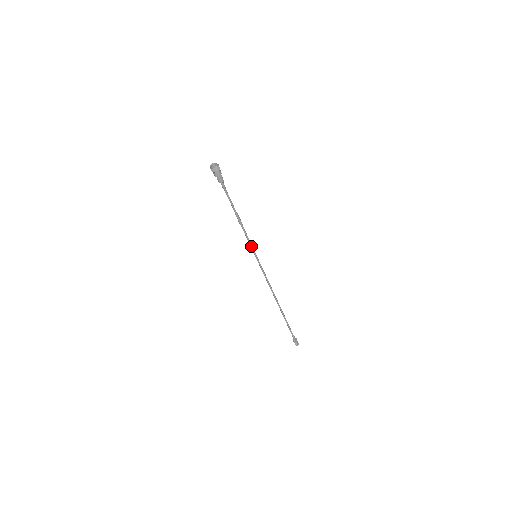
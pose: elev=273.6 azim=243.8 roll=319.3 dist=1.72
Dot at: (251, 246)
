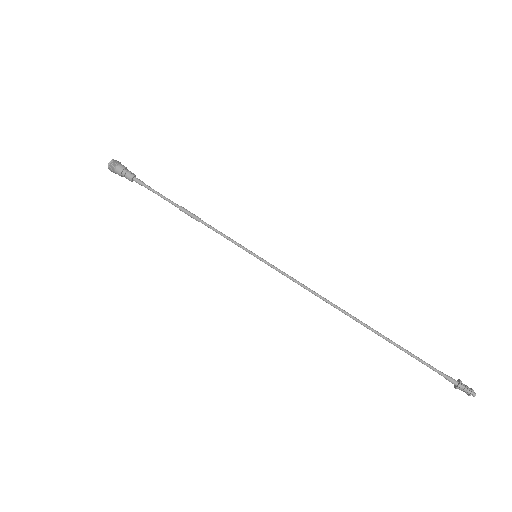
Dot at: (236, 244)
